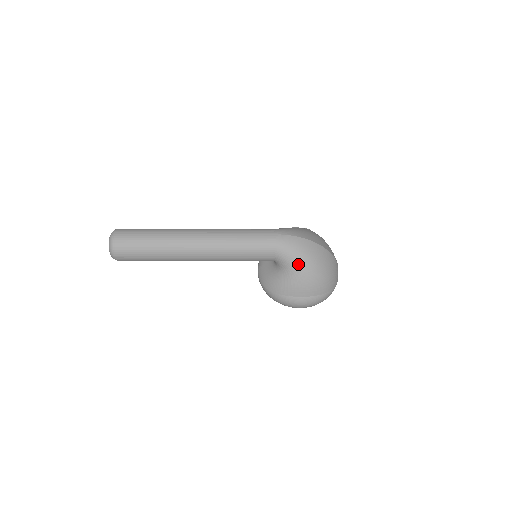
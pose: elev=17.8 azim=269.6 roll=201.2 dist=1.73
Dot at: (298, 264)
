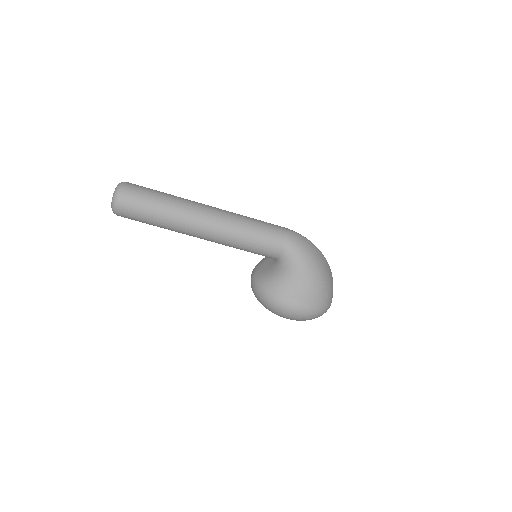
Dot at: (304, 261)
